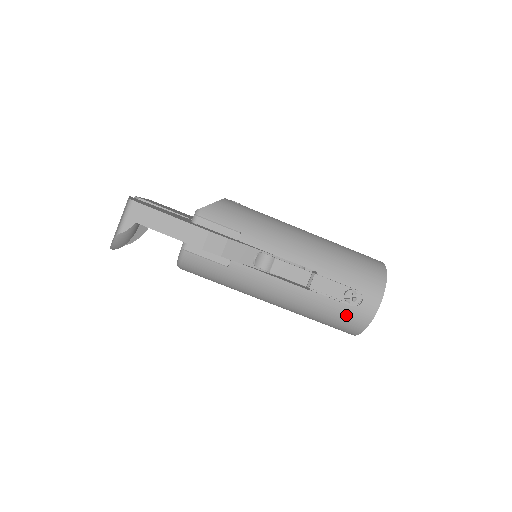
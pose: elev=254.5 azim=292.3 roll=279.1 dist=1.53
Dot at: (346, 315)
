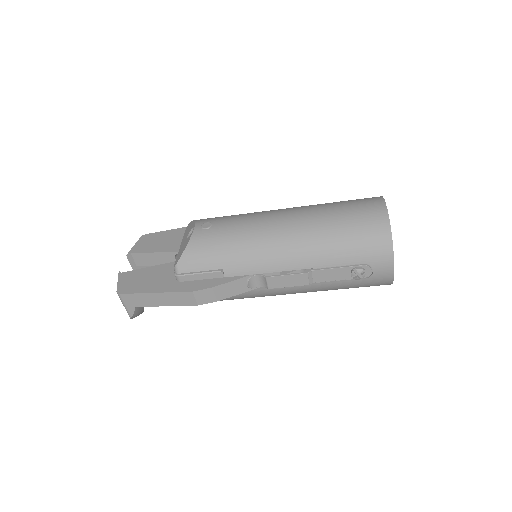
Dot at: (364, 284)
